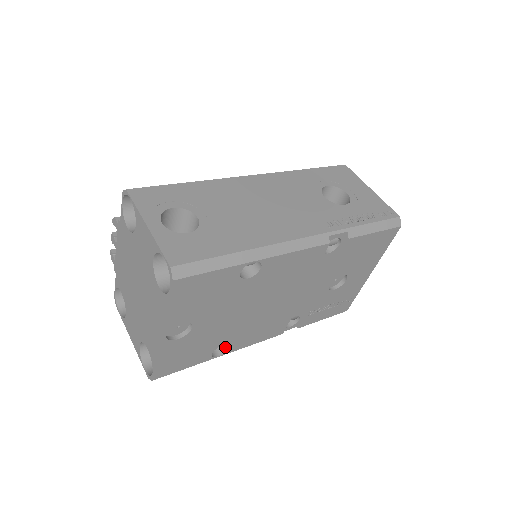
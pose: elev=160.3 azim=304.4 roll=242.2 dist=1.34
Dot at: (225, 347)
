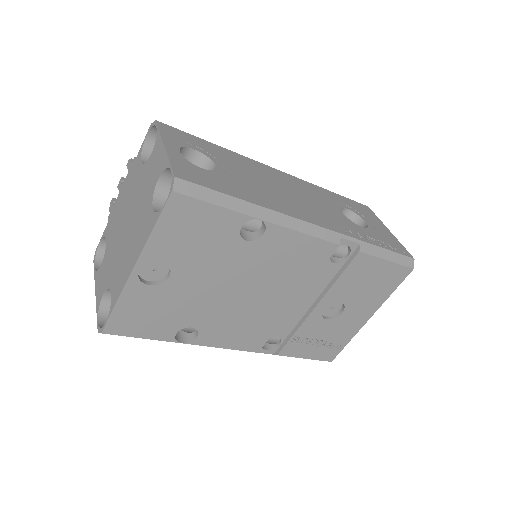
Dot at: (193, 336)
